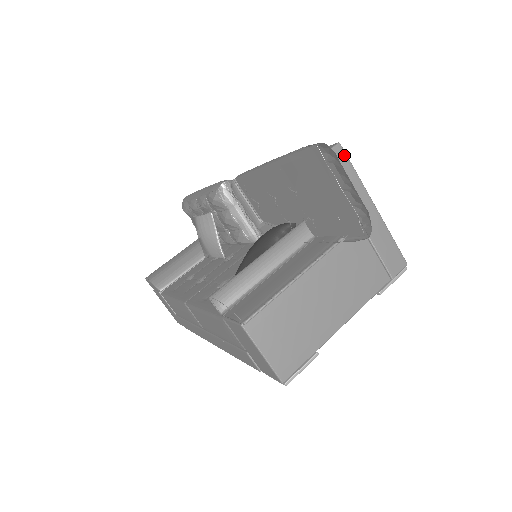
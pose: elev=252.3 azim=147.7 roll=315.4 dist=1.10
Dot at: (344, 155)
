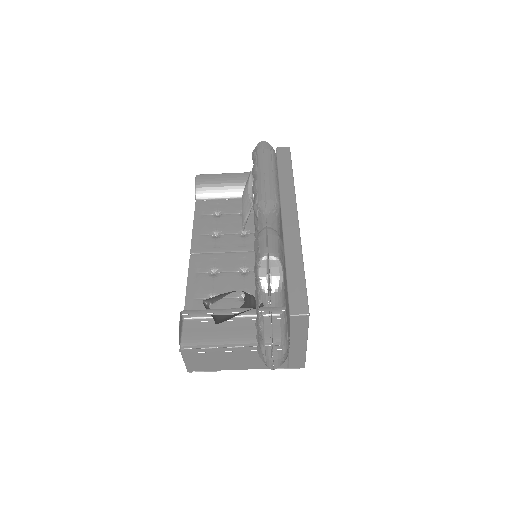
Dot at: (307, 320)
